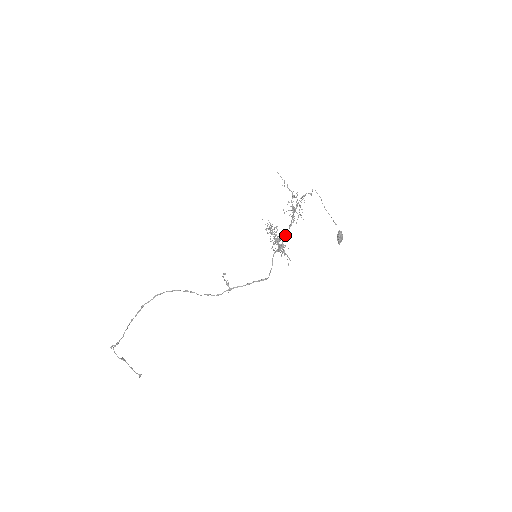
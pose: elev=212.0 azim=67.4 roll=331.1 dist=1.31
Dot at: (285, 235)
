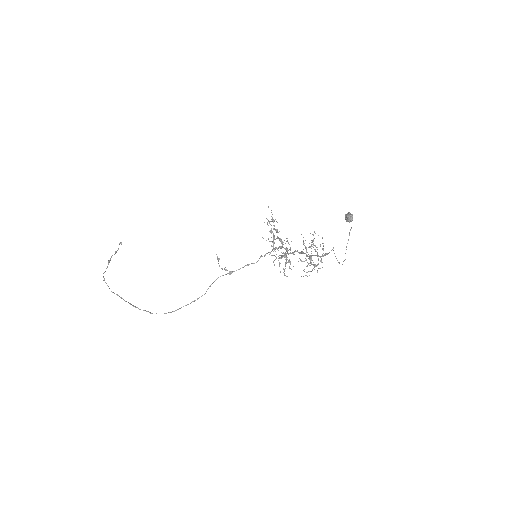
Dot at: occluded
